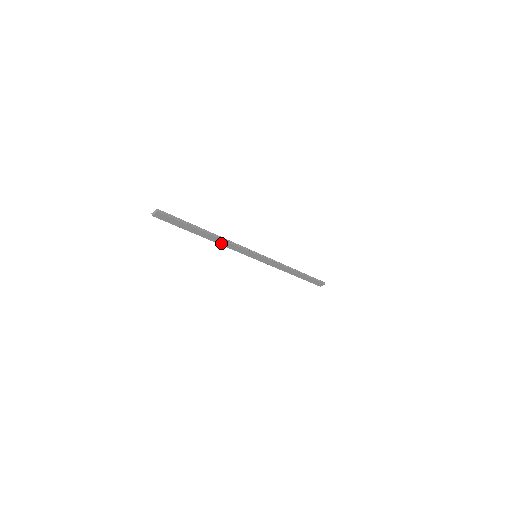
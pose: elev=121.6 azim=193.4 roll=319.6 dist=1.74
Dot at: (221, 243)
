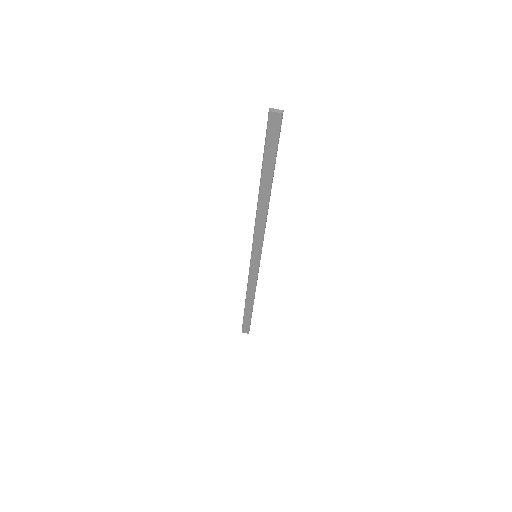
Dot at: (260, 212)
